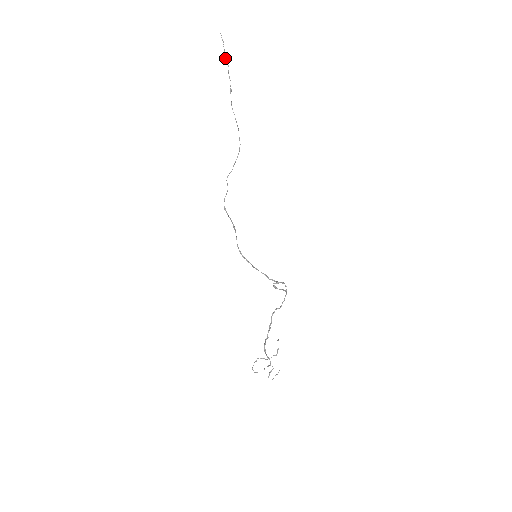
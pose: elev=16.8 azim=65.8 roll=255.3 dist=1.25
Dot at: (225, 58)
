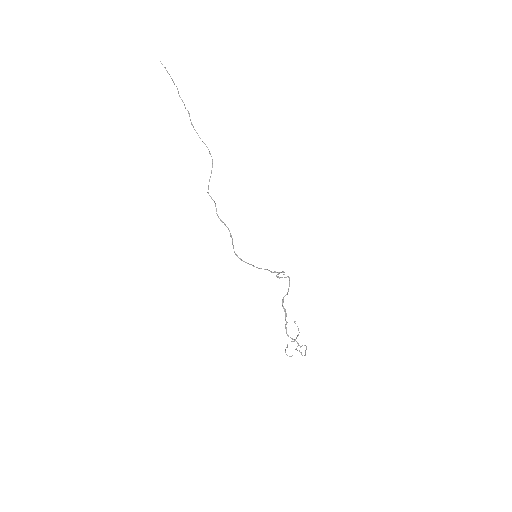
Dot at: occluded
